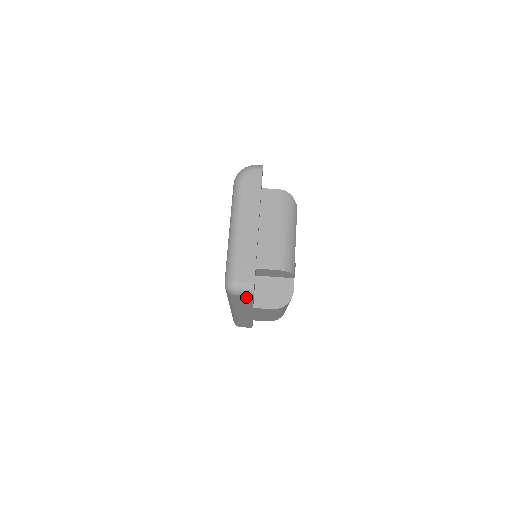
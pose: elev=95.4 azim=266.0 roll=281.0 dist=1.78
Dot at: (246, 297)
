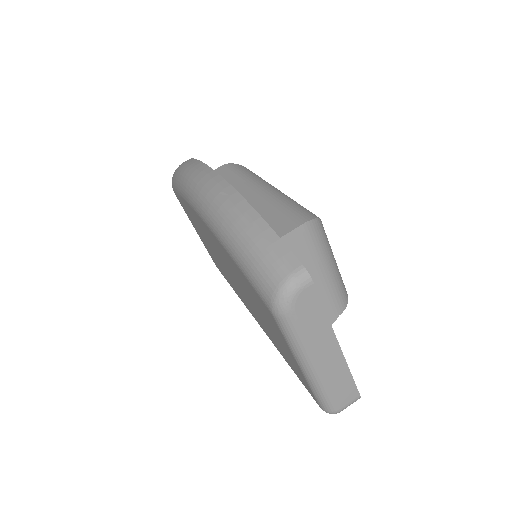
Dot at: occluded
